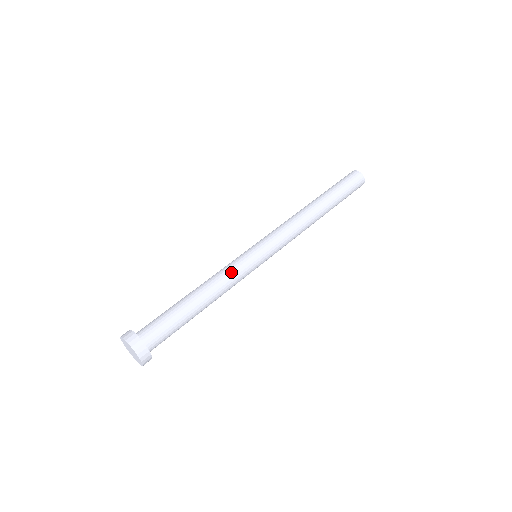
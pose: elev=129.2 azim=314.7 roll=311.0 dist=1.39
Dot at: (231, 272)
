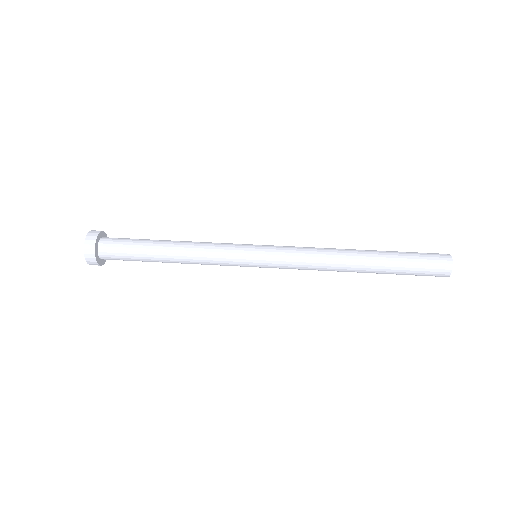
Dot at: (215, 244)
